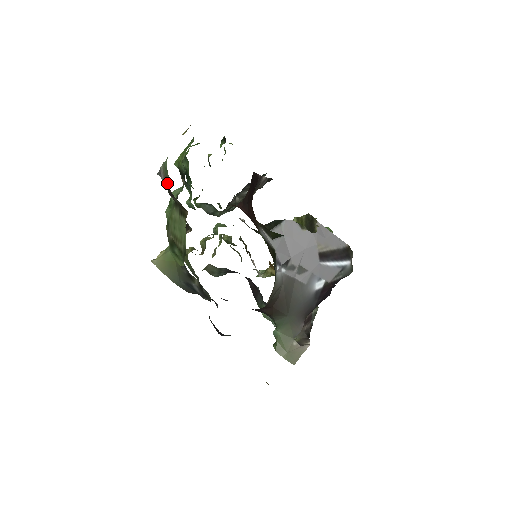
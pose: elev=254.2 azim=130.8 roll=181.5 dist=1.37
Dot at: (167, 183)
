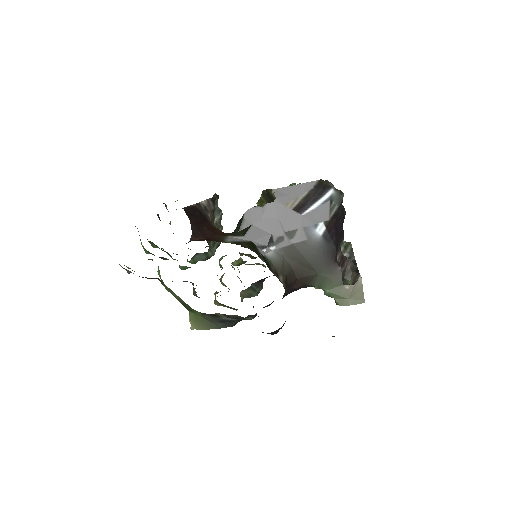
Dot at: occluded
